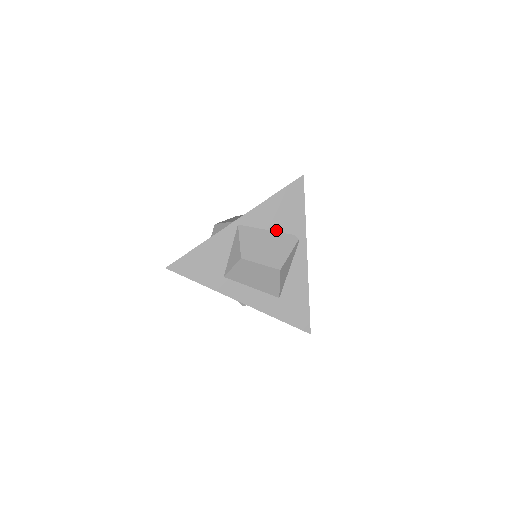
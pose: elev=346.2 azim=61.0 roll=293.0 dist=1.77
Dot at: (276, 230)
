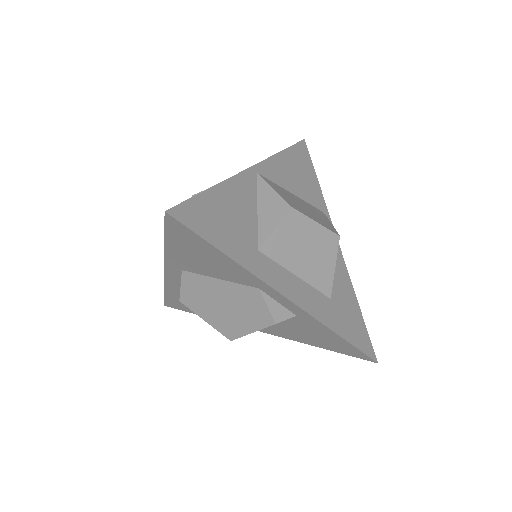
Dot at: (299, 196)
